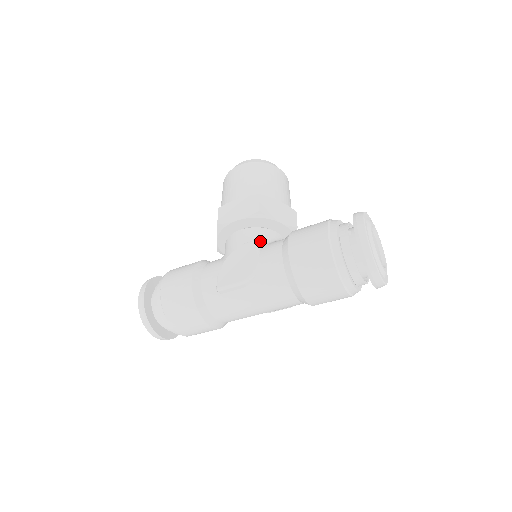
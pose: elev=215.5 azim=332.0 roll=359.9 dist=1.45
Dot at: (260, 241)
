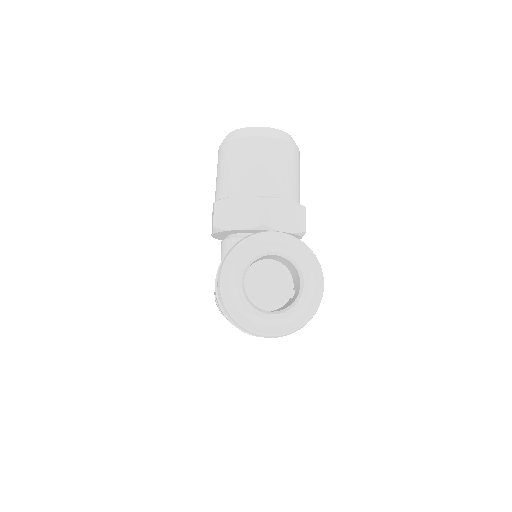
Dot at: occluded
